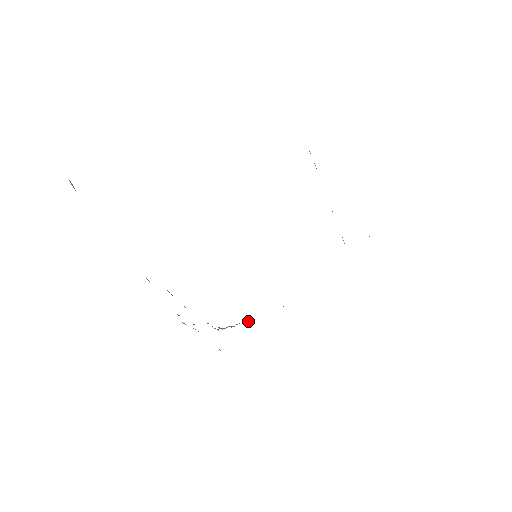
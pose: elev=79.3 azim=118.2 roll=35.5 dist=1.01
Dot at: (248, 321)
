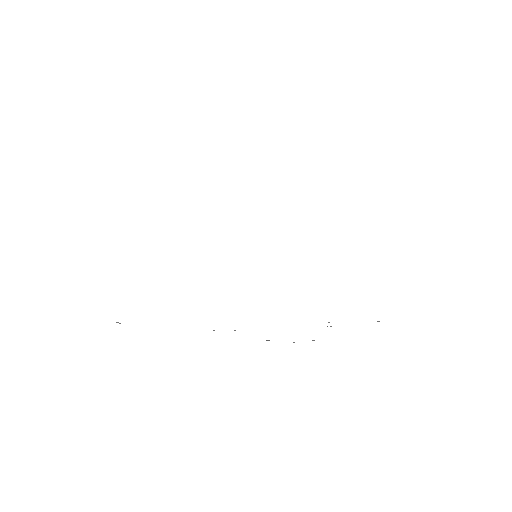
Dot at: occluded
